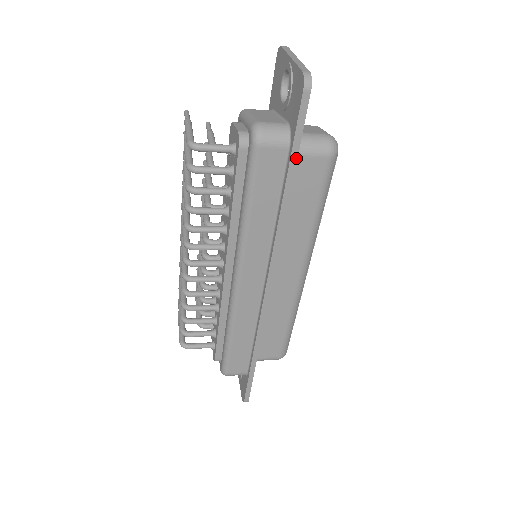
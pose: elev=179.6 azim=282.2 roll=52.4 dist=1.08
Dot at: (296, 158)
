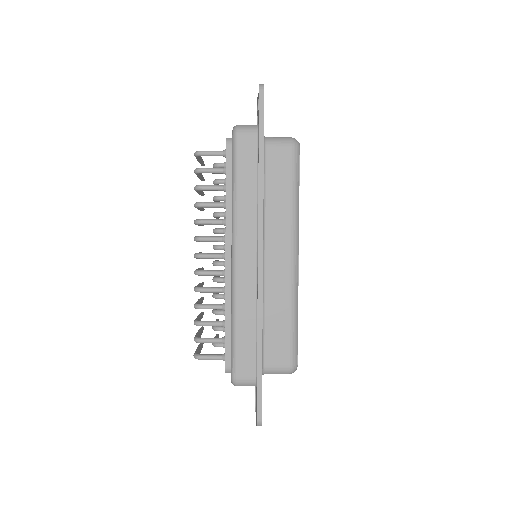
Dot at: (263, 138)
